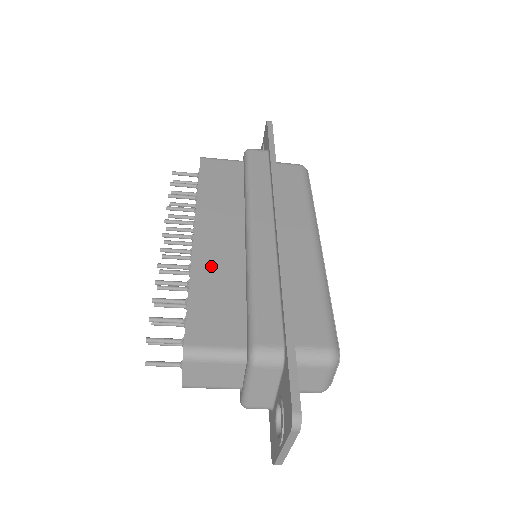
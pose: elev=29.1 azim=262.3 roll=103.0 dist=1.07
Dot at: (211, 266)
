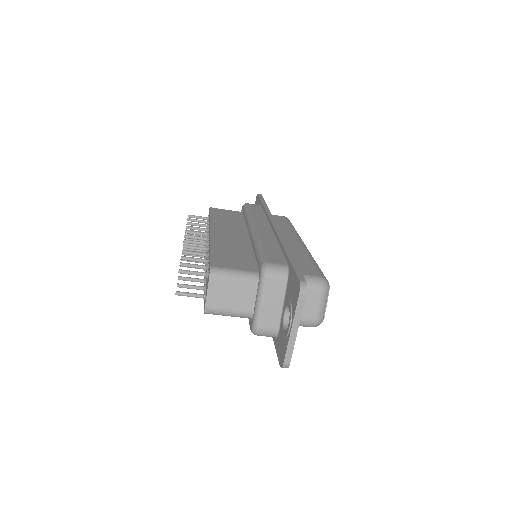
Dot at: (225, 242)
